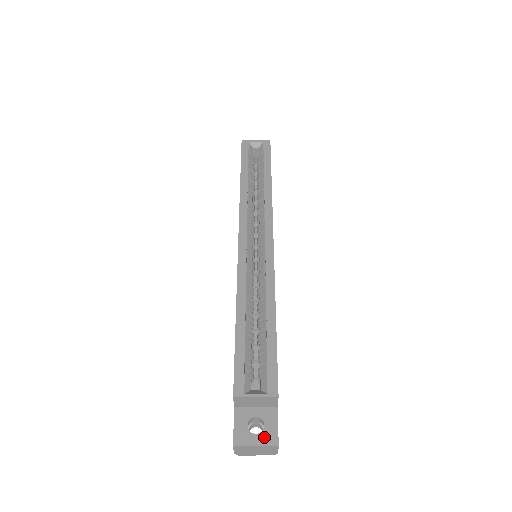
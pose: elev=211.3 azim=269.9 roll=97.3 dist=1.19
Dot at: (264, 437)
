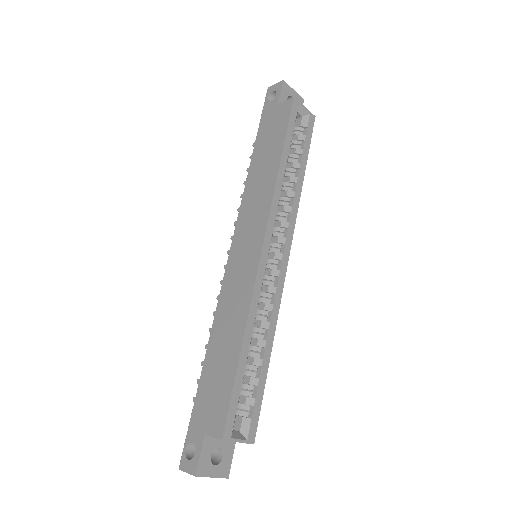
Dot at: (220, 469)
